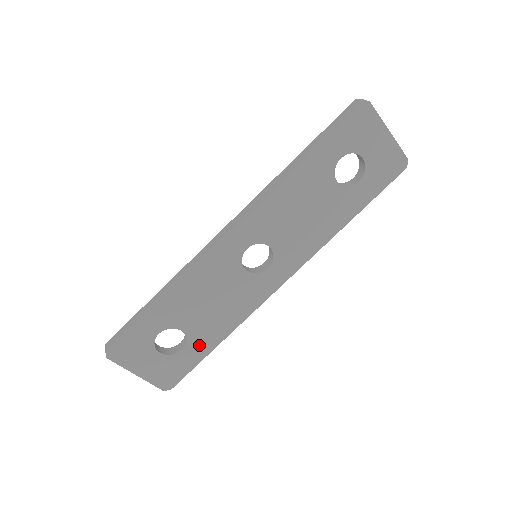
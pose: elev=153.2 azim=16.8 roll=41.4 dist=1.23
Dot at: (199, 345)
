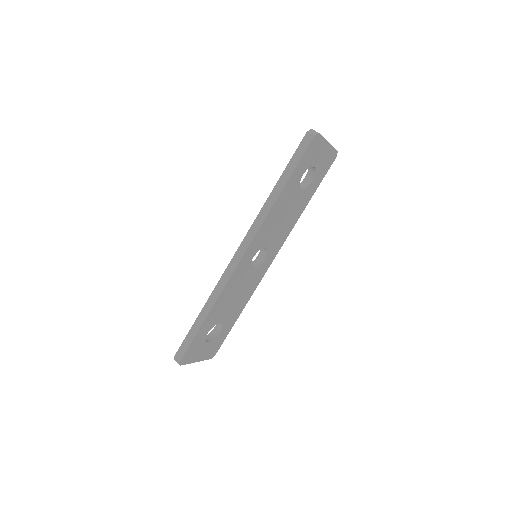
Dot at: (229, 323)
